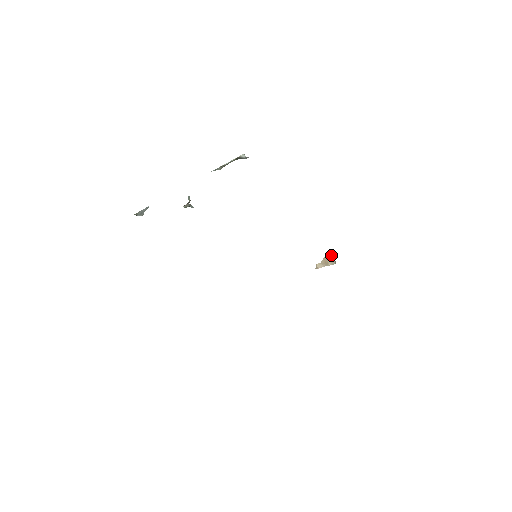
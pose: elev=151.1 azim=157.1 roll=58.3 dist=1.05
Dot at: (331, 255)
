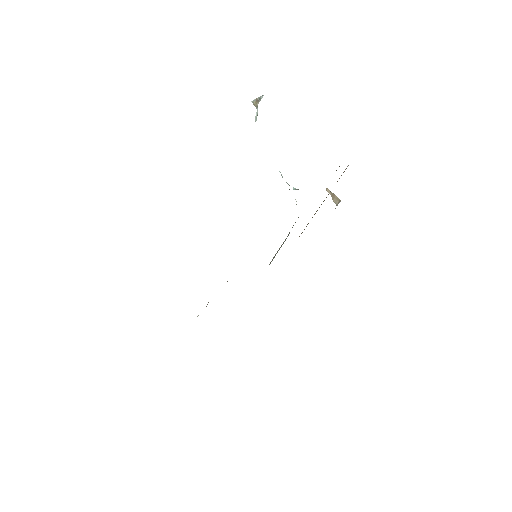
Dot at: (339, 199)
